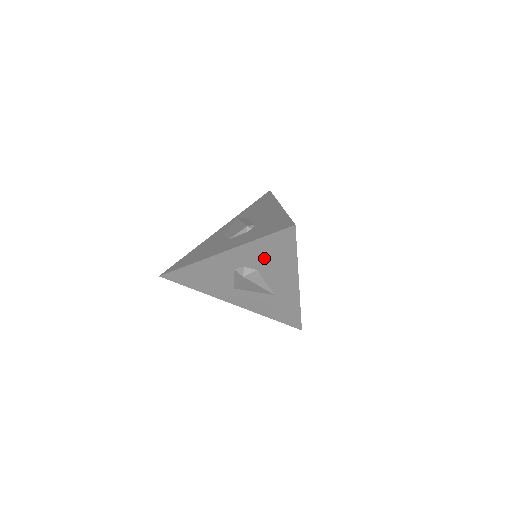
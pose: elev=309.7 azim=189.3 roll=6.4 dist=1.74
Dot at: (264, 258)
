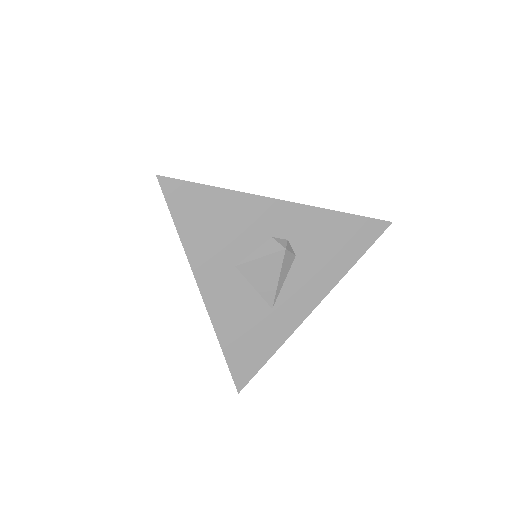
Dot at: (321, 243)
